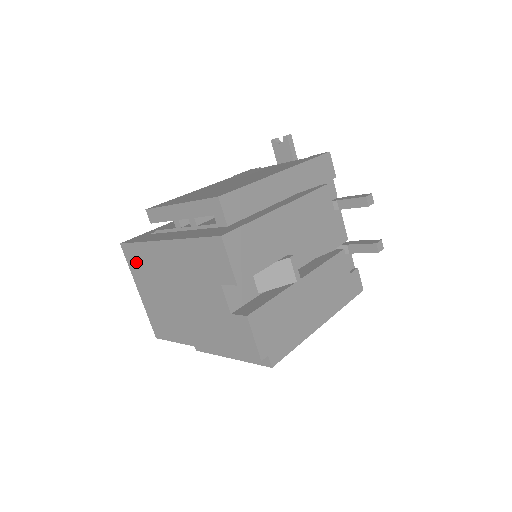
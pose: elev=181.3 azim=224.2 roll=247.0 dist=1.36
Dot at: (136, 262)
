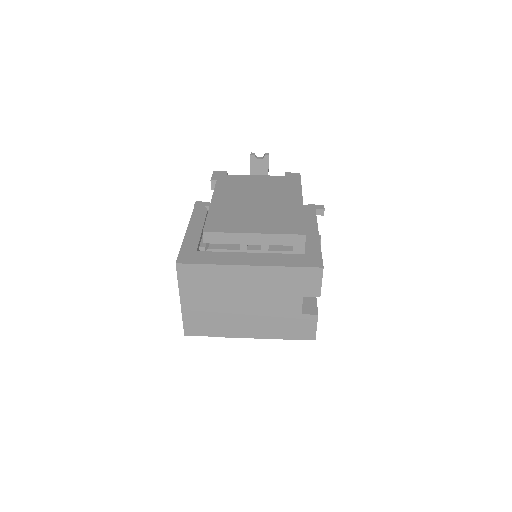
Dot at: (194, 279)
